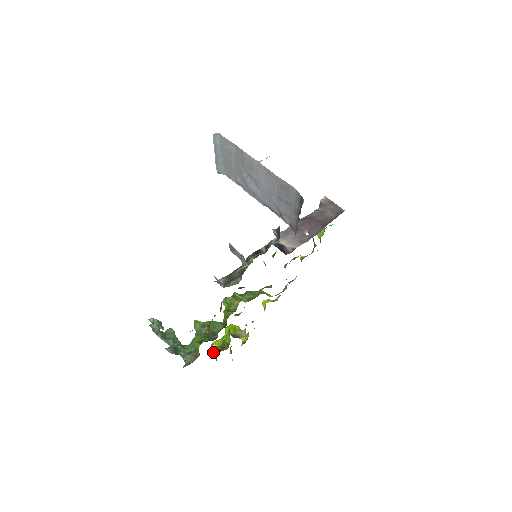
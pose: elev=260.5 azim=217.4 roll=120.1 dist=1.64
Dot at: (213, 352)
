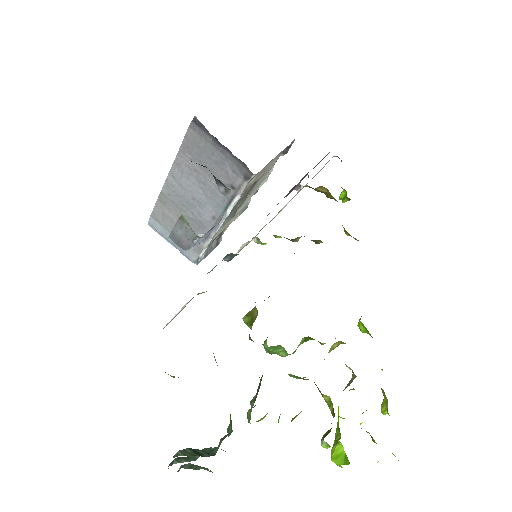
Dot at: occluded
